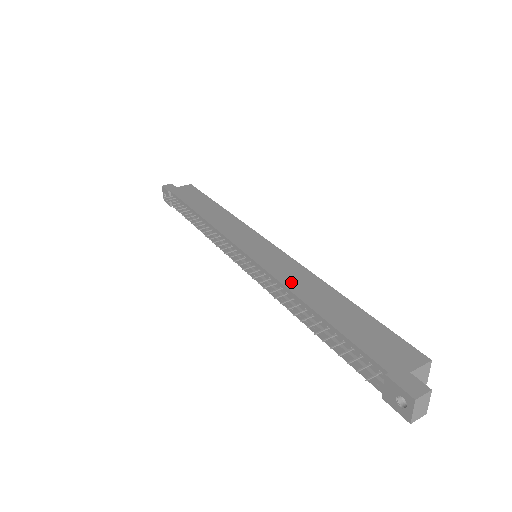
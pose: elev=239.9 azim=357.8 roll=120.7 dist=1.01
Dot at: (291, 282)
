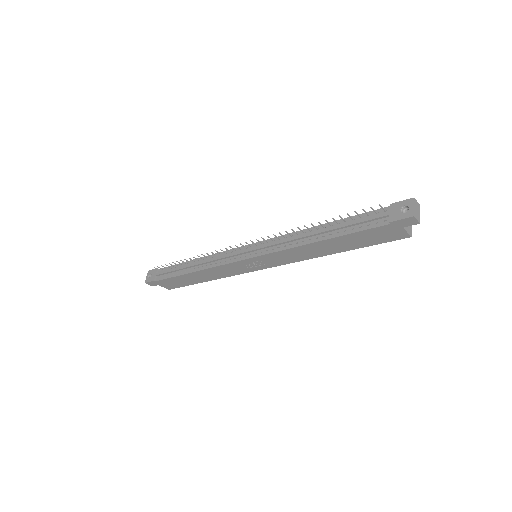
Dot at: occluded
